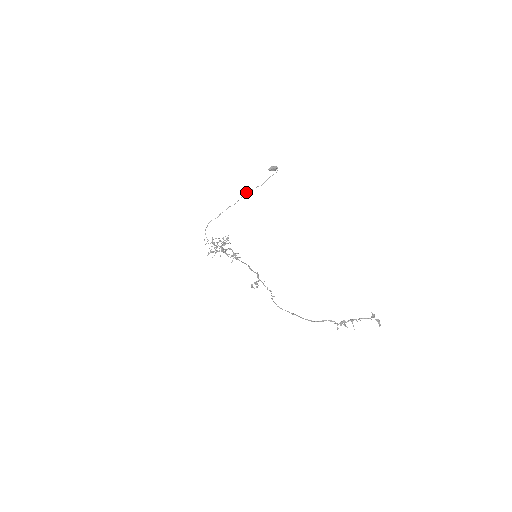
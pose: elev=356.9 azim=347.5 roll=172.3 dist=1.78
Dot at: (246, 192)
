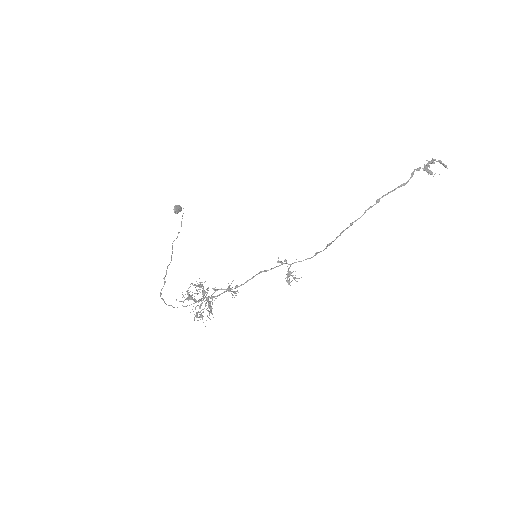
Dot at: occluded
